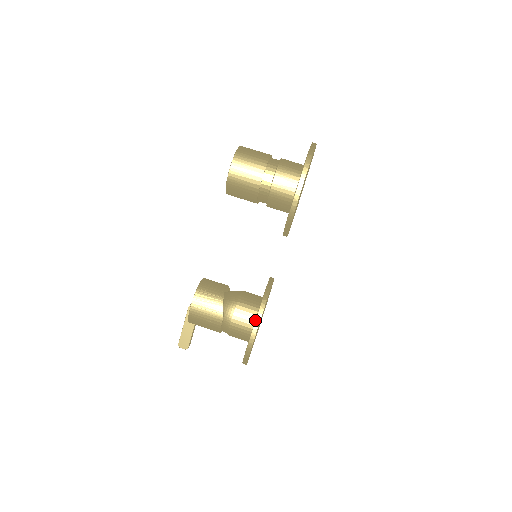
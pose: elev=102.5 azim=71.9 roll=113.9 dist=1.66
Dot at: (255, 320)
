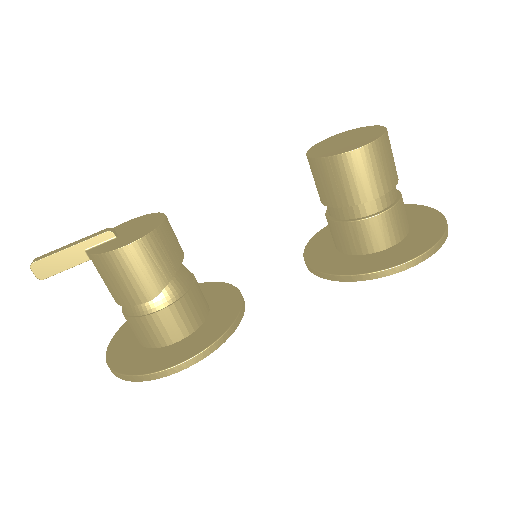
Dot at: (203, 350)
